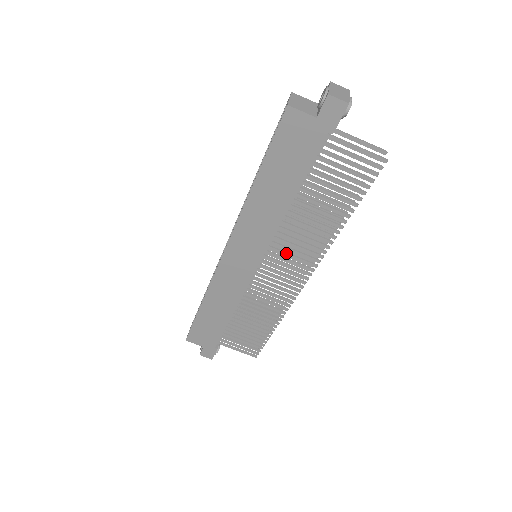
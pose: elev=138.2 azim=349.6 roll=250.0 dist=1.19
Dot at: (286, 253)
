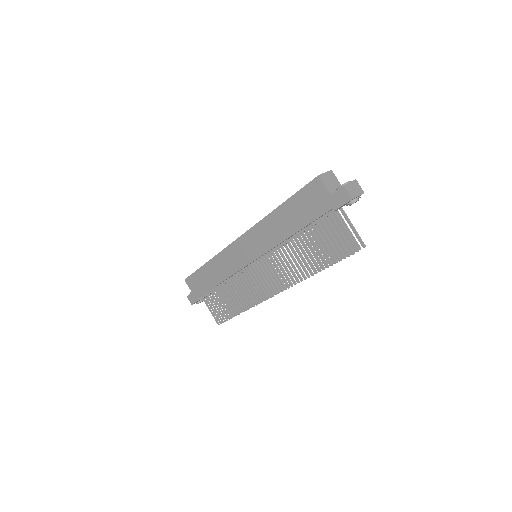
Dot at: (272, 267)
